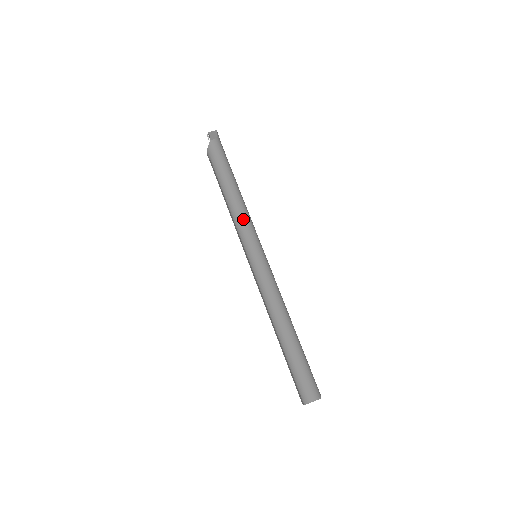
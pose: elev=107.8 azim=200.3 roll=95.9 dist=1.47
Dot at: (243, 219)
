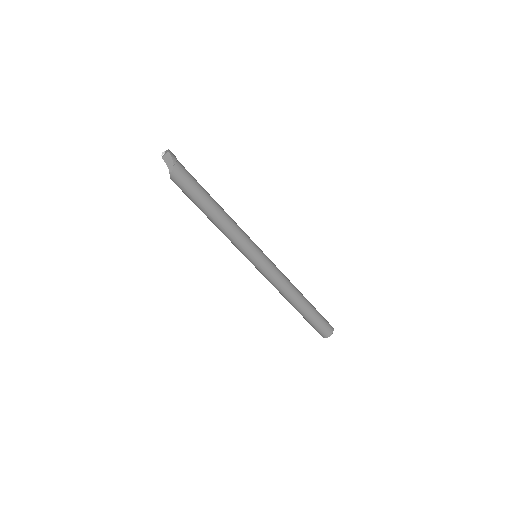
Dot at: (234, 238)
